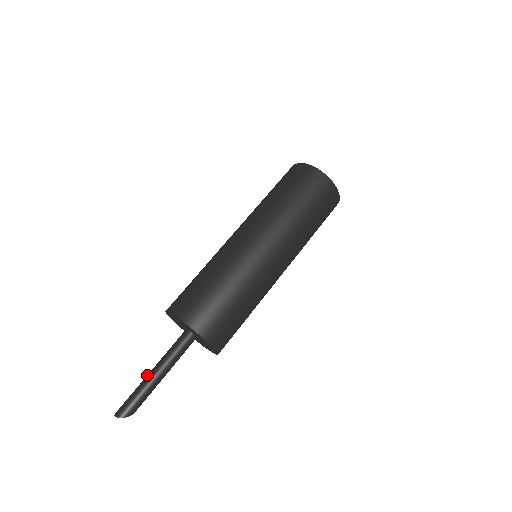
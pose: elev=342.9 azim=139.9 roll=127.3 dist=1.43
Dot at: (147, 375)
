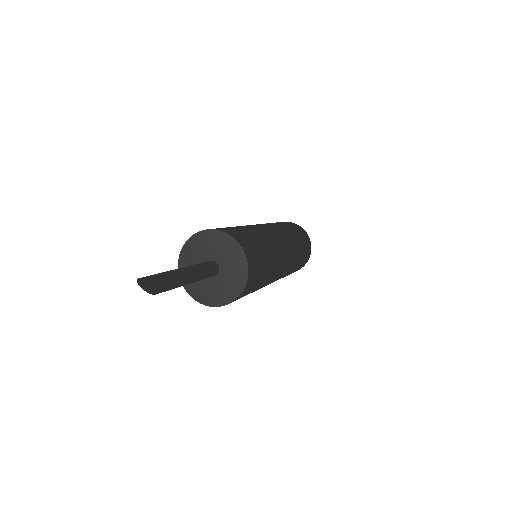
Dot at: occluded
